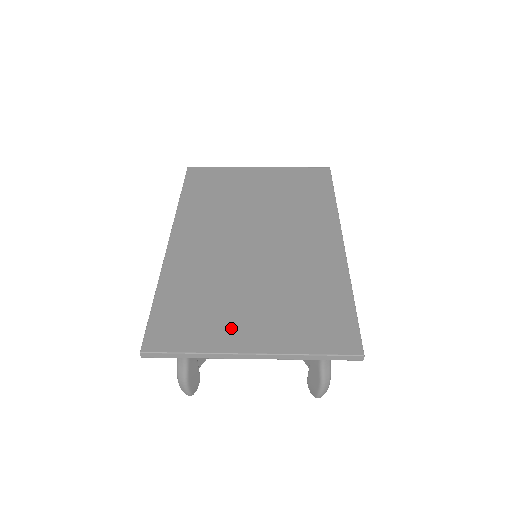
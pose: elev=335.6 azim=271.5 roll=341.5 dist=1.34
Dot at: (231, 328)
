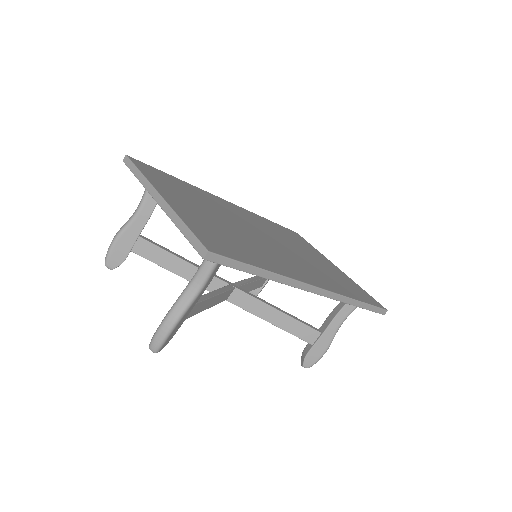
Dot at: (176, 195)
